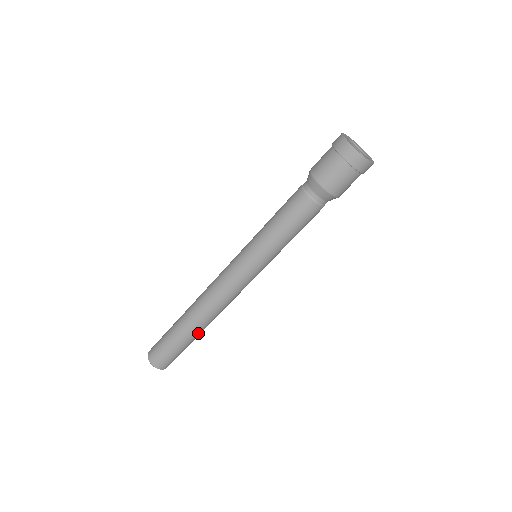
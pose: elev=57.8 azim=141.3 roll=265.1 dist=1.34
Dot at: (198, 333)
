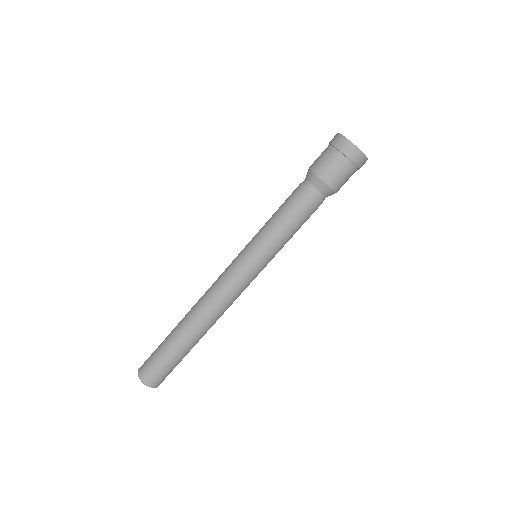
Dot at: (196, 342)
